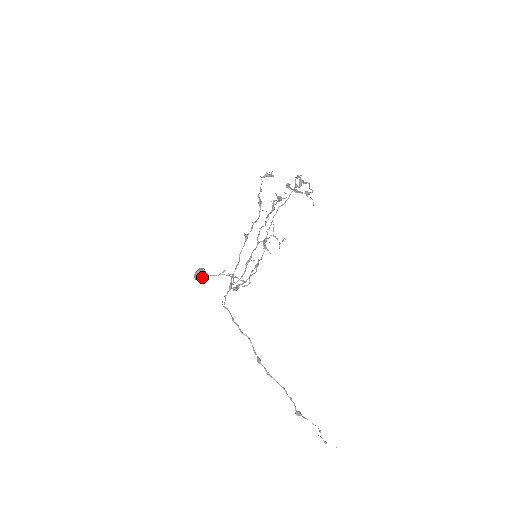
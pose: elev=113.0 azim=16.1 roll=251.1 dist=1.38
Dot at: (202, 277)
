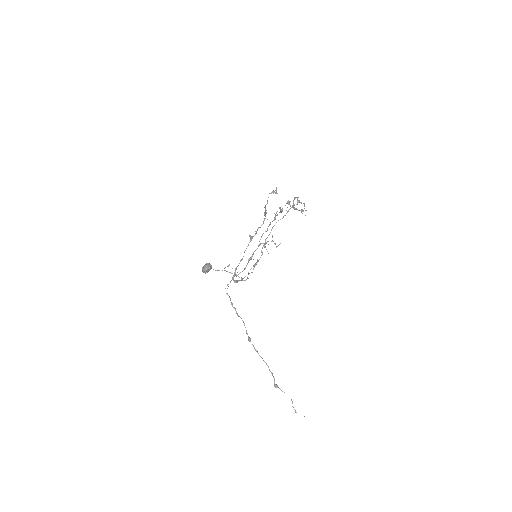
Dot at: (209, 270)
